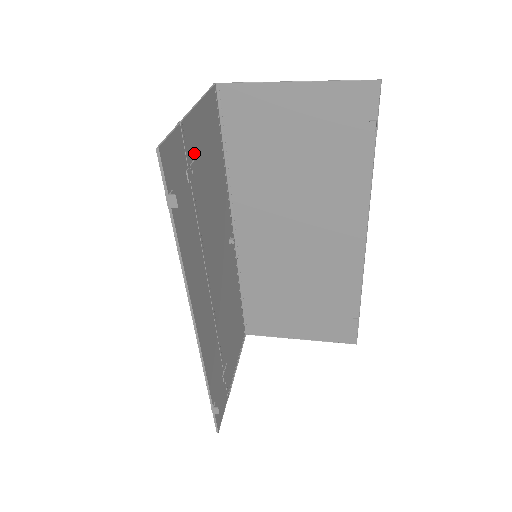
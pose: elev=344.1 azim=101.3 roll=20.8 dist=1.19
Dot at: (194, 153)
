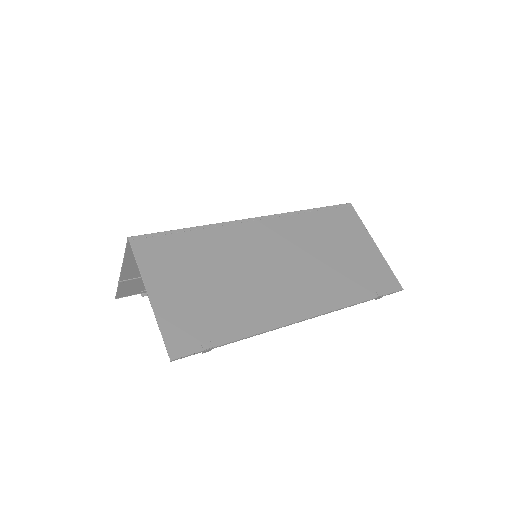
Dot at: occluded
